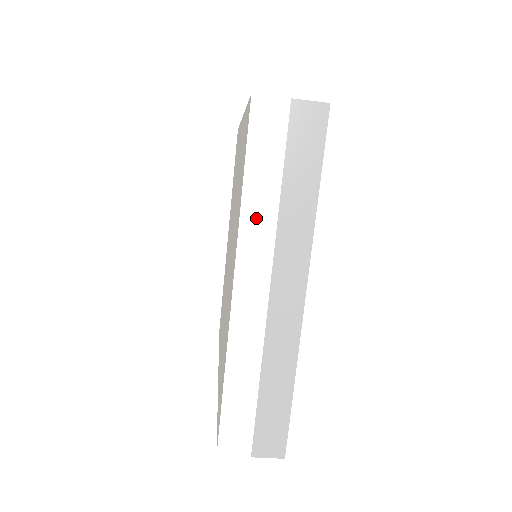
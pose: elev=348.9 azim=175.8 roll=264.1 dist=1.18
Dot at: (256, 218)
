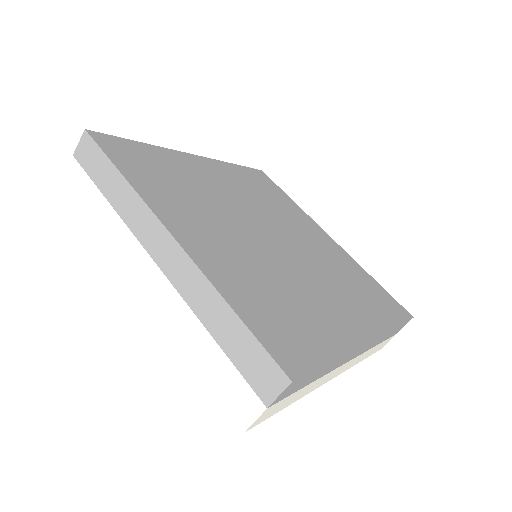
Dot at: (112, 231)
